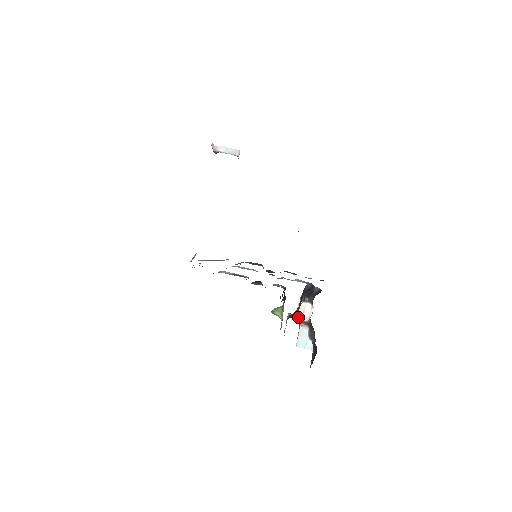
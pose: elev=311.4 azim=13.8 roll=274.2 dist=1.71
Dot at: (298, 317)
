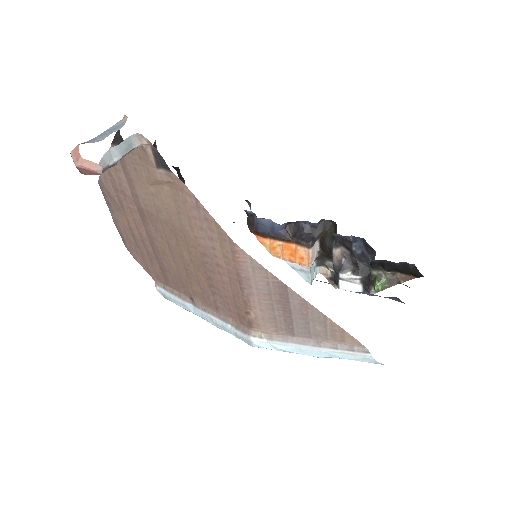
Dot at: (312, 263)
